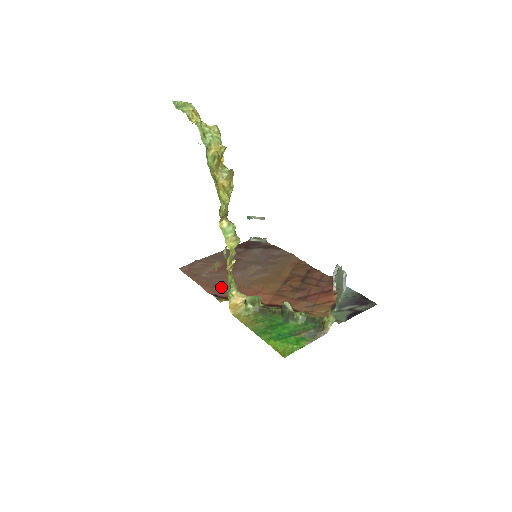
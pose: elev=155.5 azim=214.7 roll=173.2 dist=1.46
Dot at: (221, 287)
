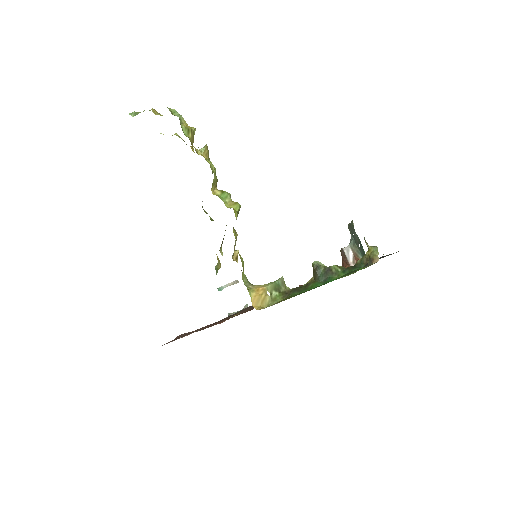
Dot at: occluded
